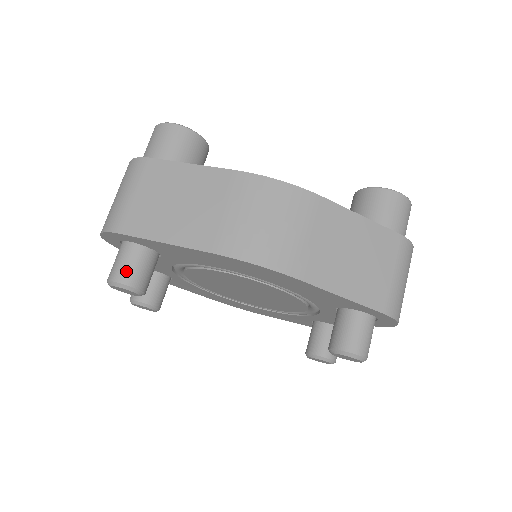
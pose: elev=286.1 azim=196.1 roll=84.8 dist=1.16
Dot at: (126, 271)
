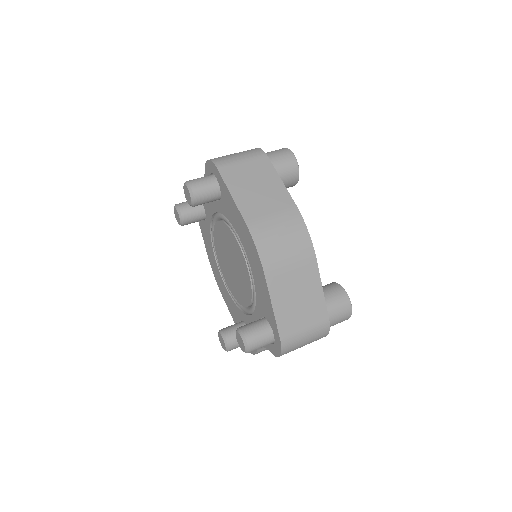
Dot at: (200, 187)
